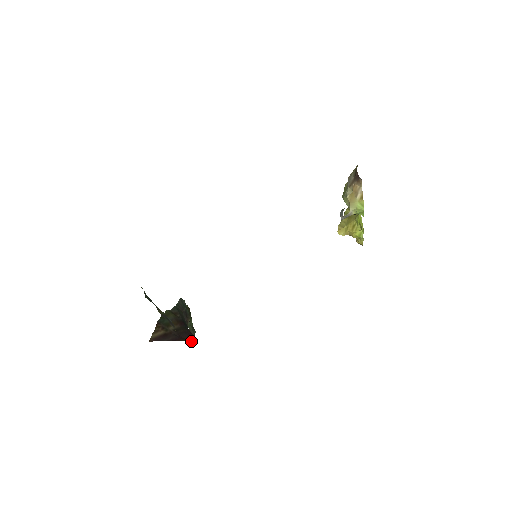
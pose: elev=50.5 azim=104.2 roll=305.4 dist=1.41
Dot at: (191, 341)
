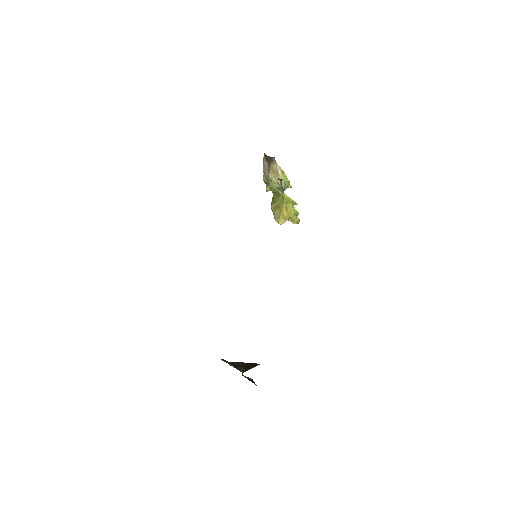
Dot at: occluded
